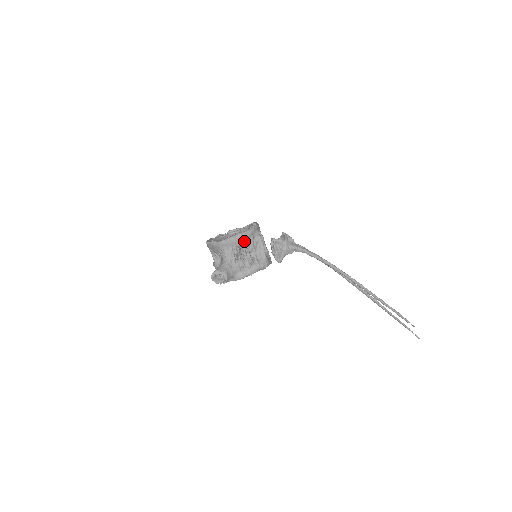
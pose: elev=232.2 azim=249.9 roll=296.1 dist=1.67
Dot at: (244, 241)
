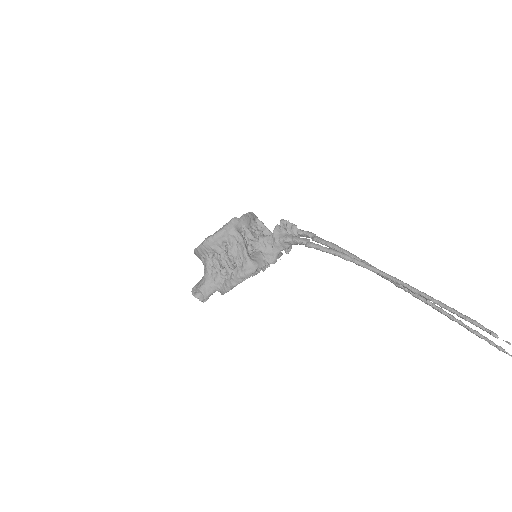
Dot at: (216, 246)
